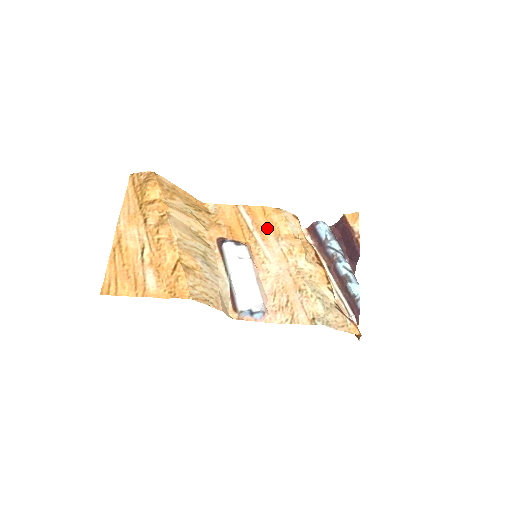
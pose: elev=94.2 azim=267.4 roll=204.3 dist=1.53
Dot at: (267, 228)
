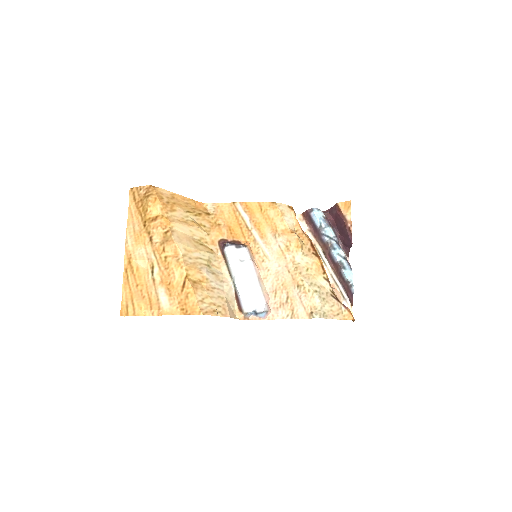
Dot at: (264, 225)
